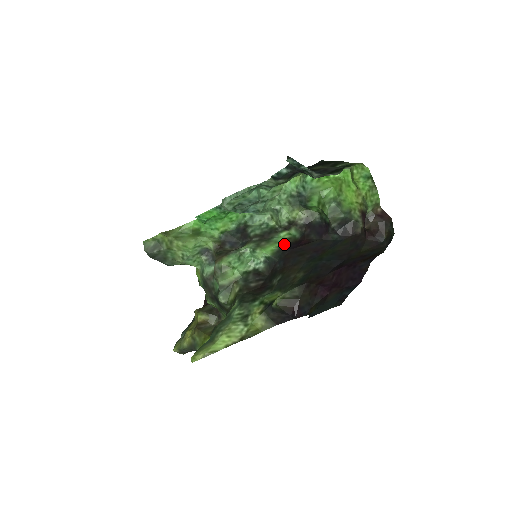
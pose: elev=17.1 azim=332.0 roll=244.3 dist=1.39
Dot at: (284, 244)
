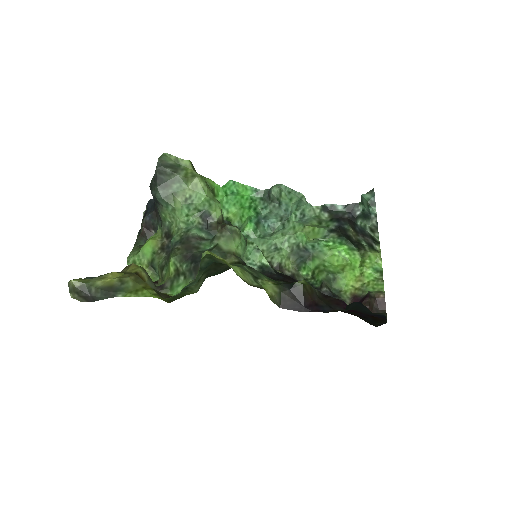
Dot at: occluded
